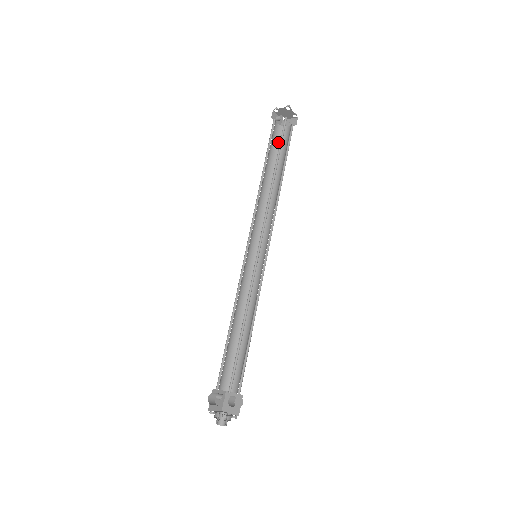
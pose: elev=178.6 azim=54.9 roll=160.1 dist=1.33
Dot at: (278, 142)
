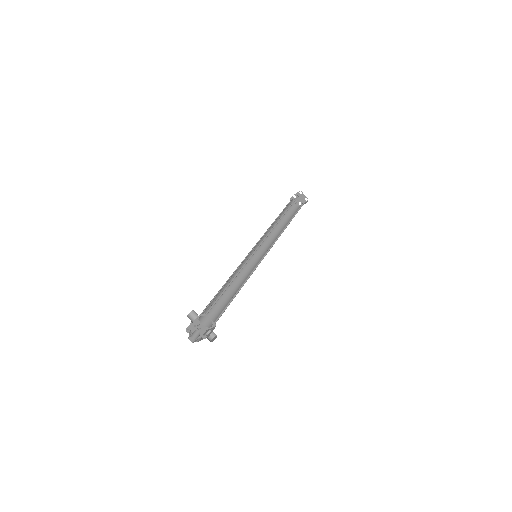
Dot at: (293, 212)
